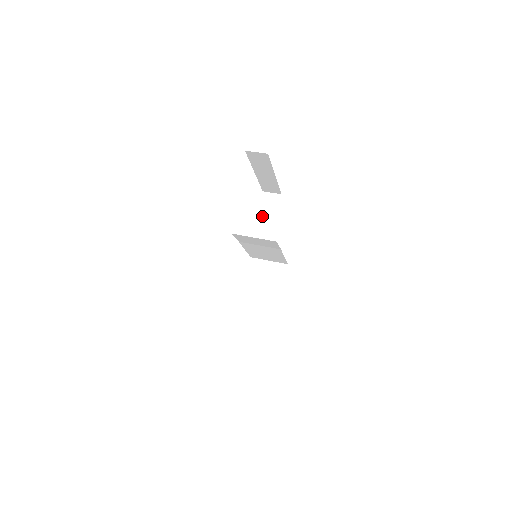
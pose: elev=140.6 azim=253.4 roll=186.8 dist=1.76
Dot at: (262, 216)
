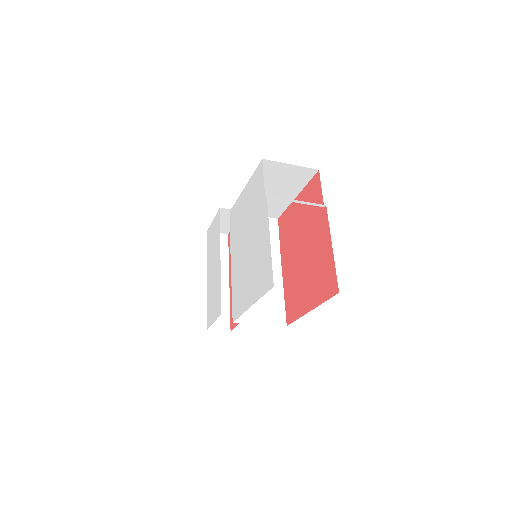
Dot at: occluded
